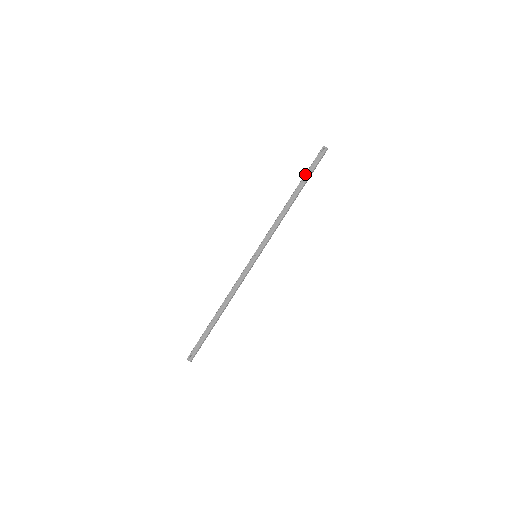
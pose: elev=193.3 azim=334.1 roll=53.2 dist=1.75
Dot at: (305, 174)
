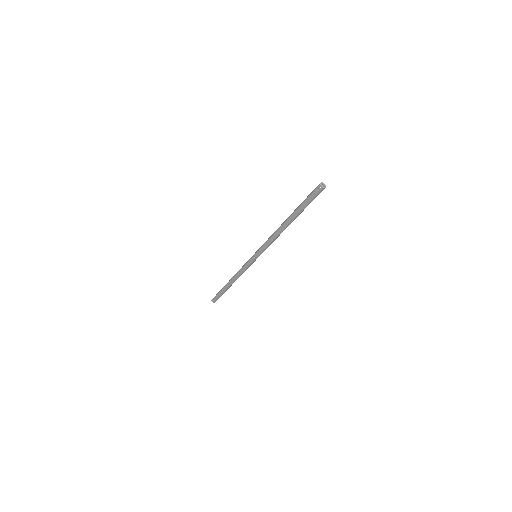
Dot at: (299, 206)
